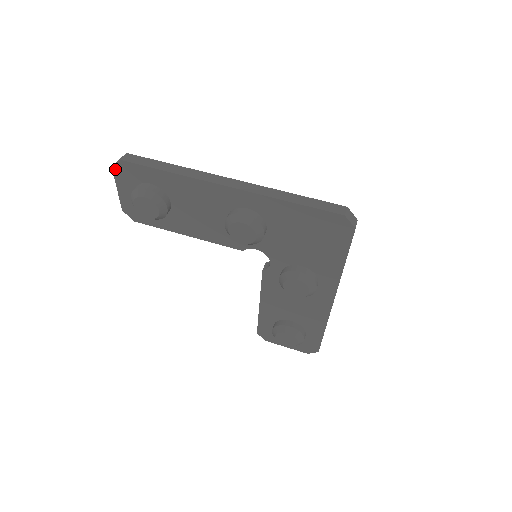
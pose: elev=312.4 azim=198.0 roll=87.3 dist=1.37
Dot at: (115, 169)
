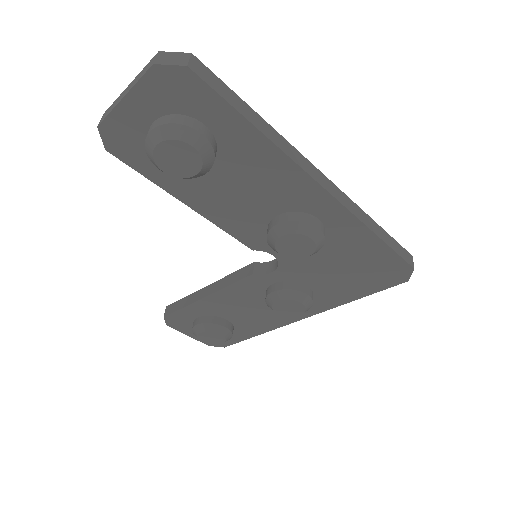
Dot at: (157, 70)
